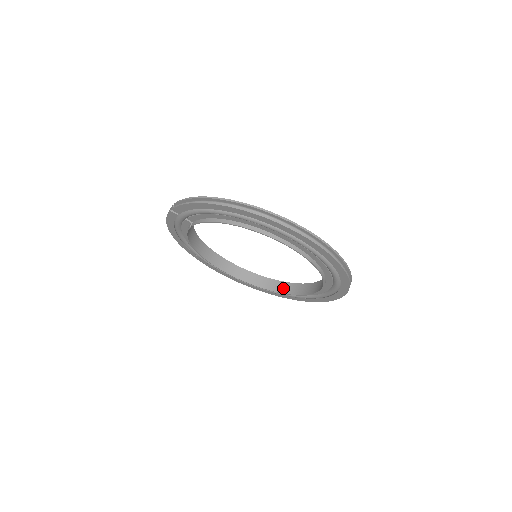
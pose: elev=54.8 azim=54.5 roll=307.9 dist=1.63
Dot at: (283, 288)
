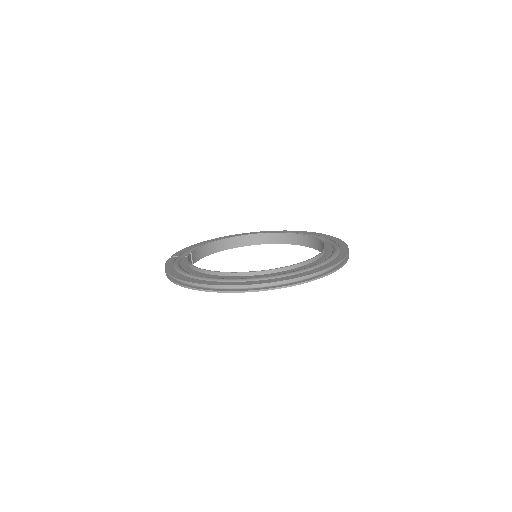
Dot at: (314, 244)
